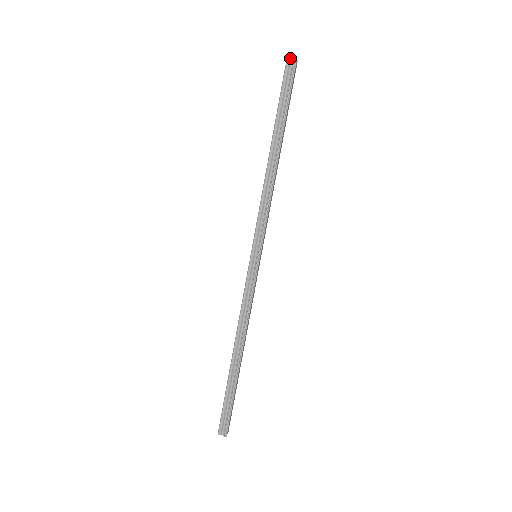
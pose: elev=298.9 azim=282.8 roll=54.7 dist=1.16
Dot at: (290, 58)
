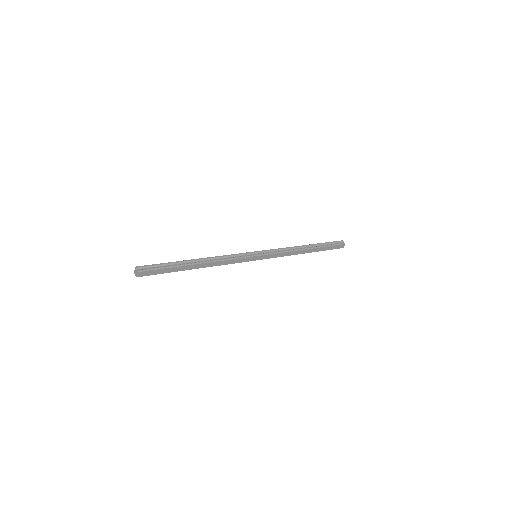
Dot at: (343, 241)
